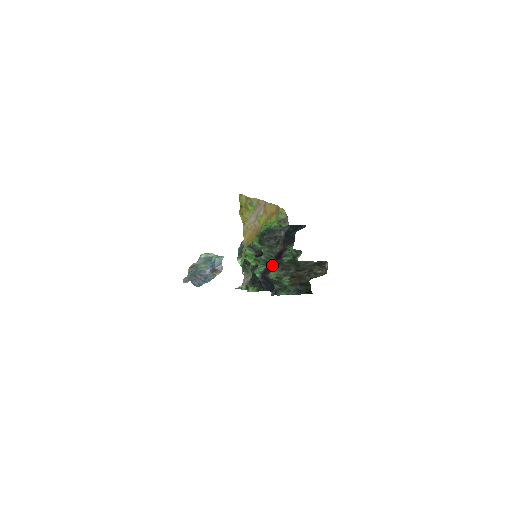
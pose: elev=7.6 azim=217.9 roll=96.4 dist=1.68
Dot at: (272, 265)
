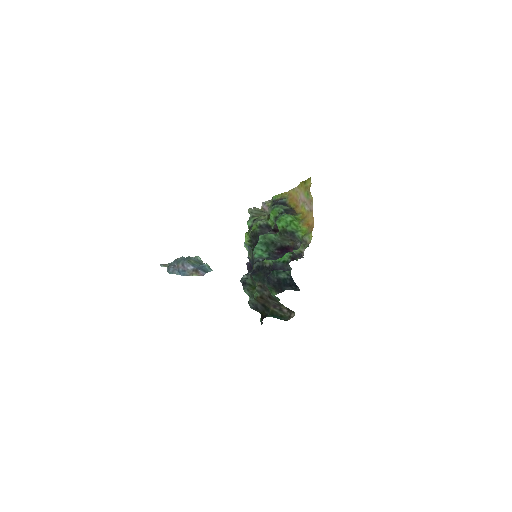
Dot at: (259, 273)
